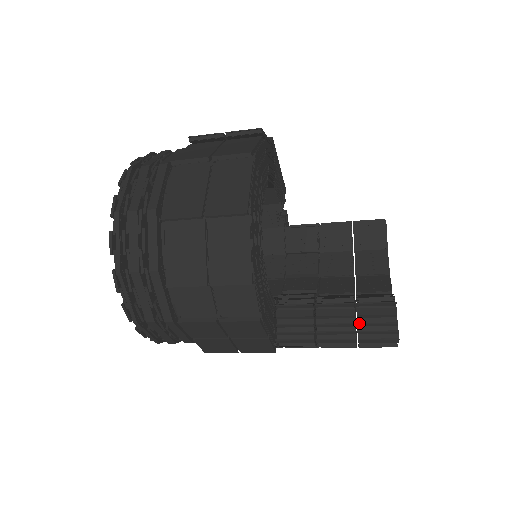
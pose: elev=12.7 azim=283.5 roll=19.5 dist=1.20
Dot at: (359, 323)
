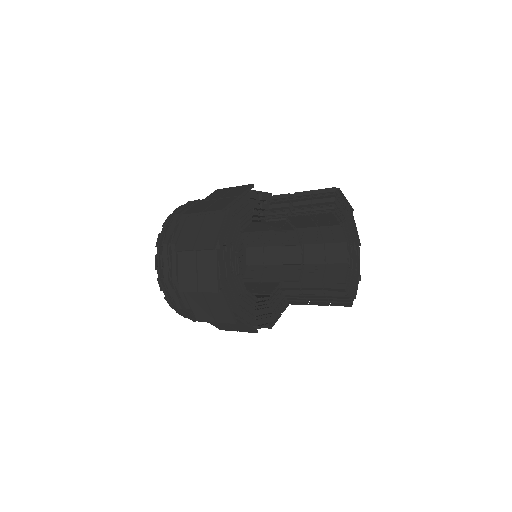
Dot at: occluded
